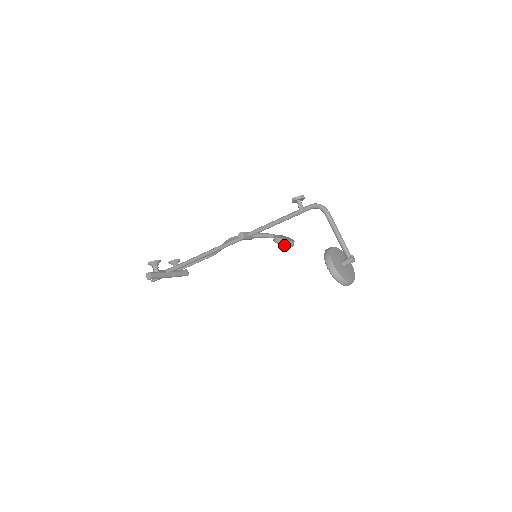
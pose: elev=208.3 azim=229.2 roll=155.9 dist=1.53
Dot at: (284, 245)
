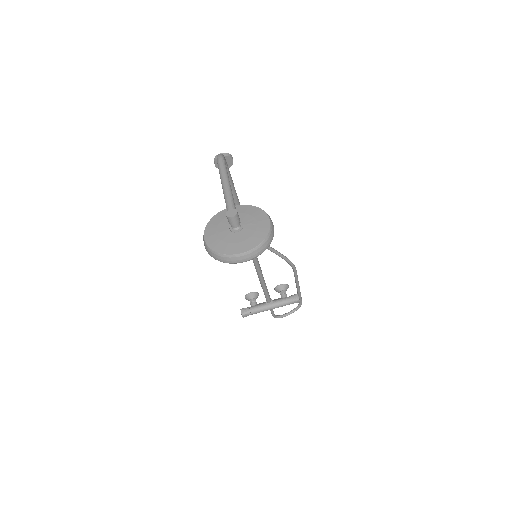
Dot at: occluded
